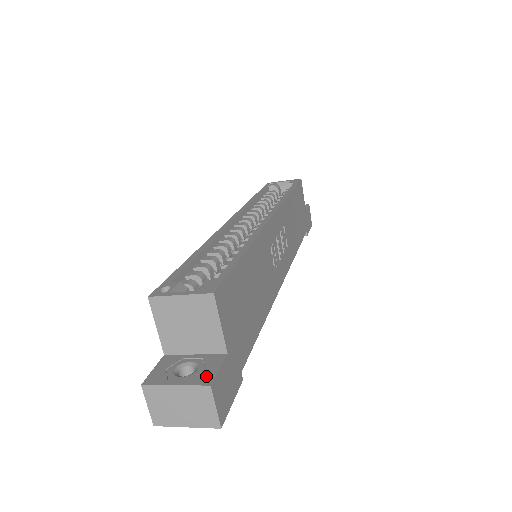
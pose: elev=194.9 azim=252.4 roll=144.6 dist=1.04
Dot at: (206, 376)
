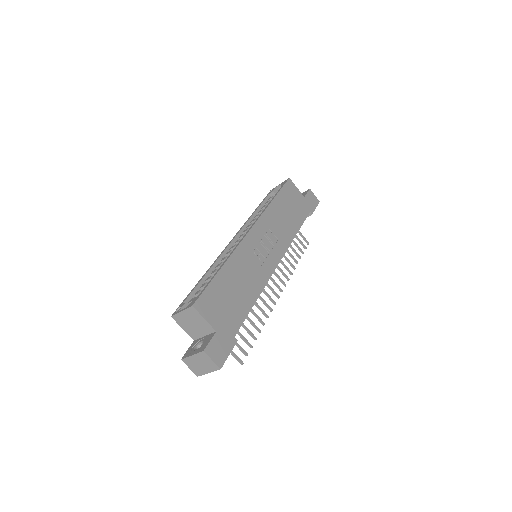
Dot at: (204, 347)
